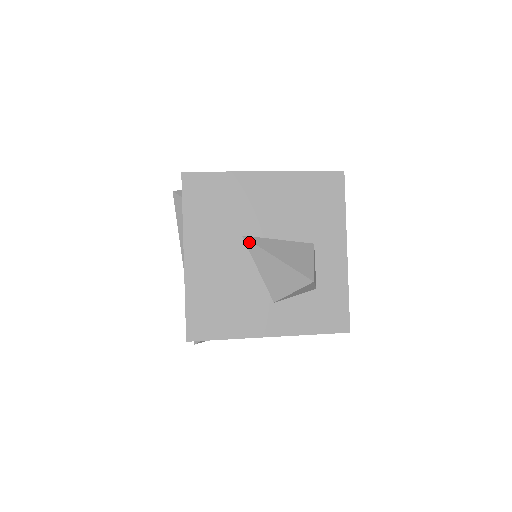
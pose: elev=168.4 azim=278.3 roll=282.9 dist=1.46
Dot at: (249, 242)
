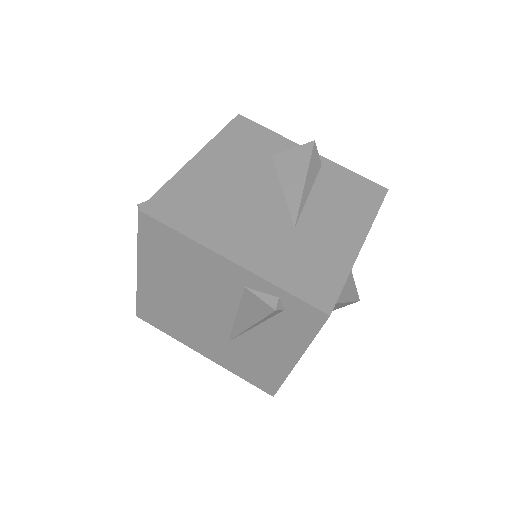
Dot at: occluded
